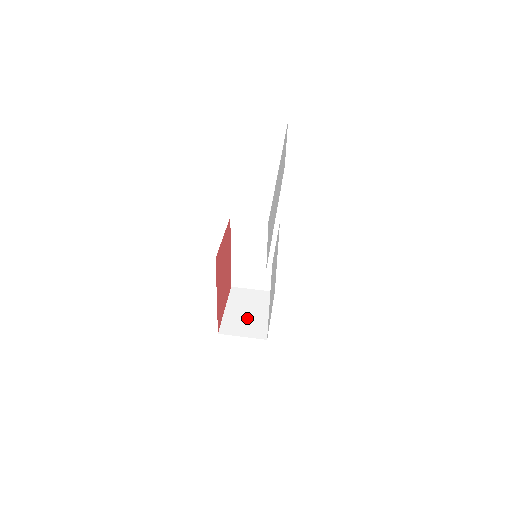
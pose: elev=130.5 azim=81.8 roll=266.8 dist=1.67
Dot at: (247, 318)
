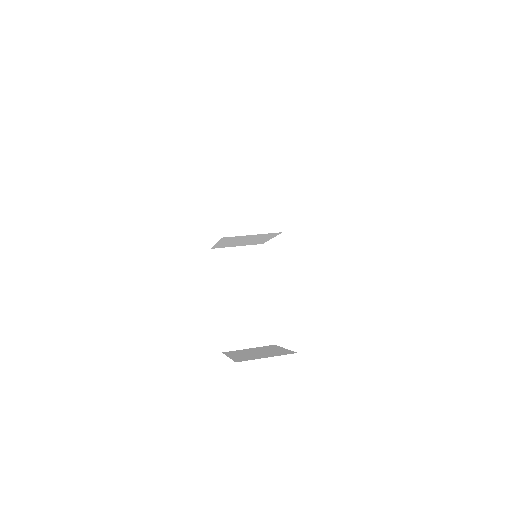
Dot at: (260, 353)
